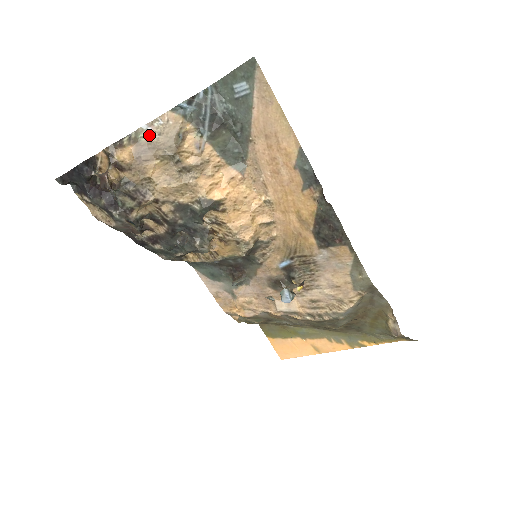
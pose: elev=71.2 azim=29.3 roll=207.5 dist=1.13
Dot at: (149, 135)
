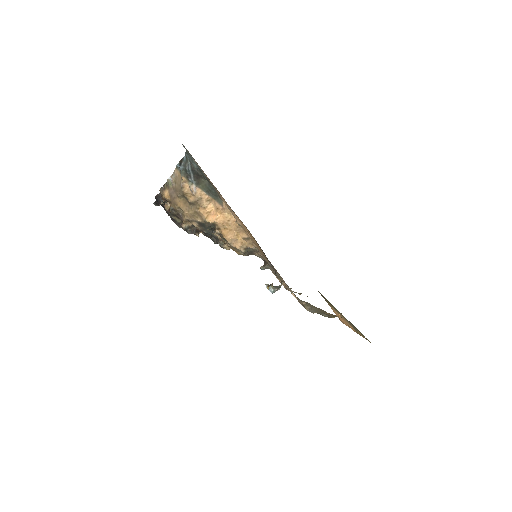
Dot at: (172, 183)
